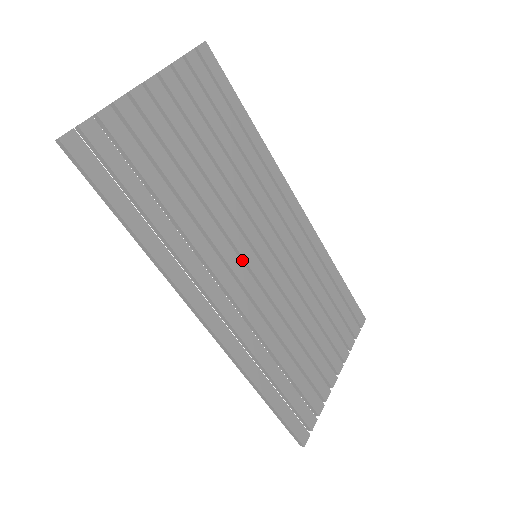
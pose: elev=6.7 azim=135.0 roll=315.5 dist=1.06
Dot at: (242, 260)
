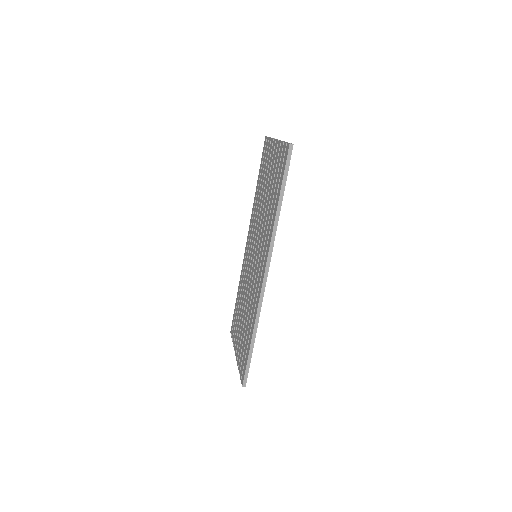
Dot at: occluded
